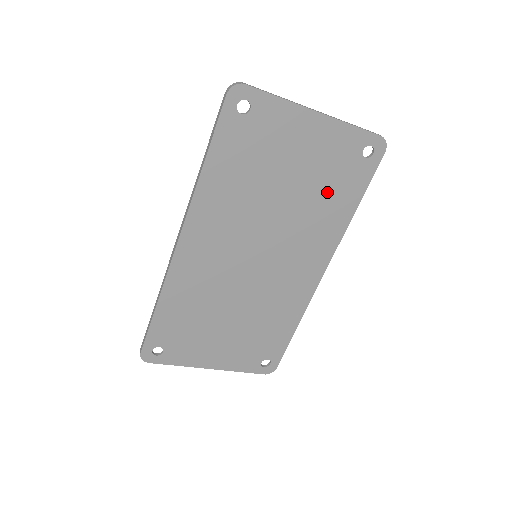
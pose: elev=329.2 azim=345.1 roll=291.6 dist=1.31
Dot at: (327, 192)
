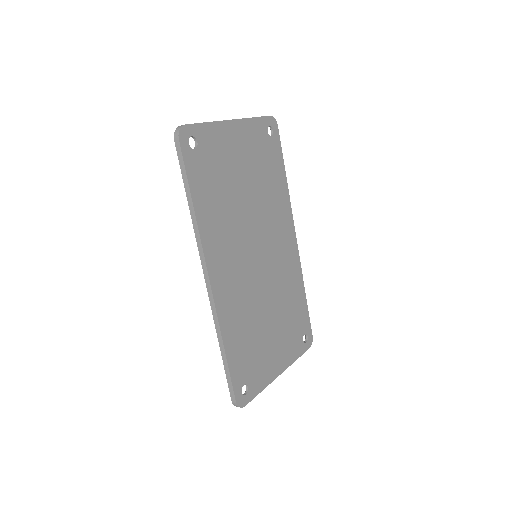
Dot at: (266, 175)
